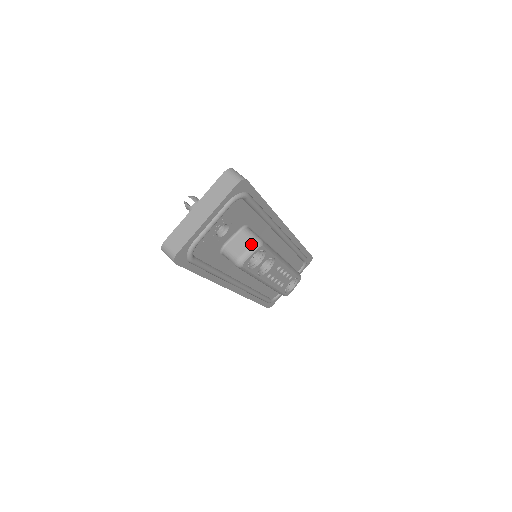
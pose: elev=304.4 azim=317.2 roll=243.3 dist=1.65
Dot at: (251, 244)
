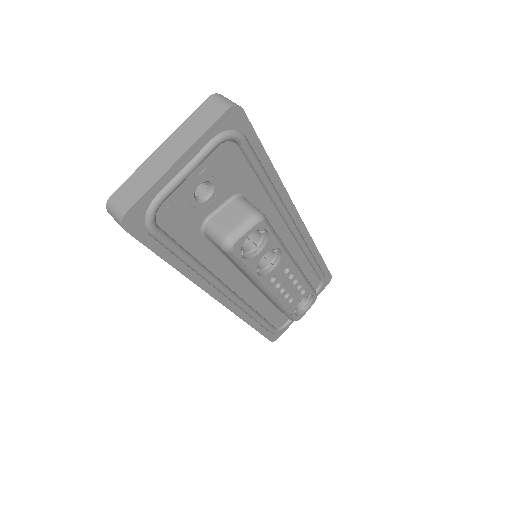
Dot at: (246, 217)
